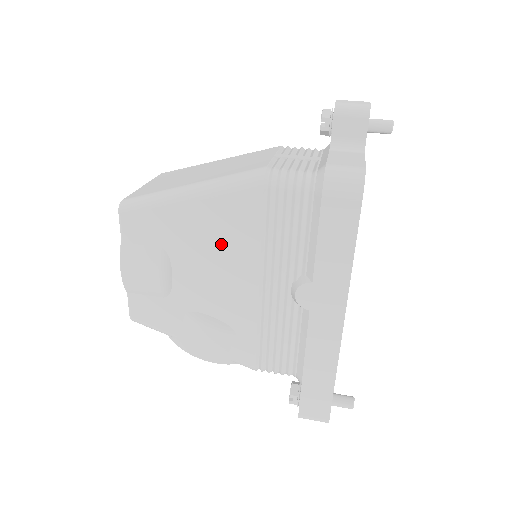
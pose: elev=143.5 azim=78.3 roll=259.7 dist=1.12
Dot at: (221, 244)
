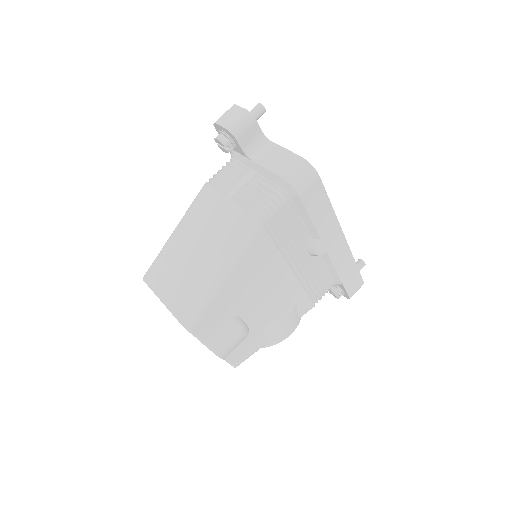
Dot at: (260, 277)
